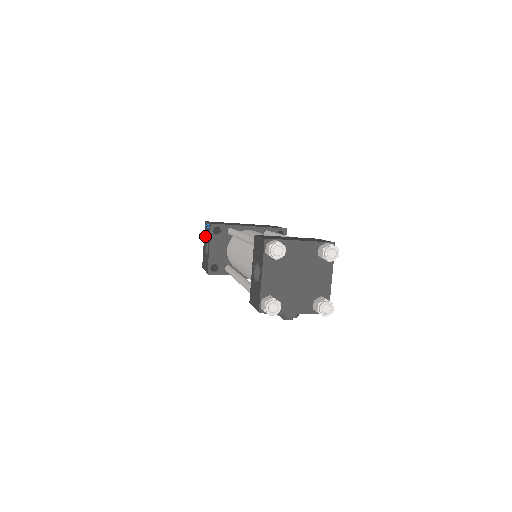
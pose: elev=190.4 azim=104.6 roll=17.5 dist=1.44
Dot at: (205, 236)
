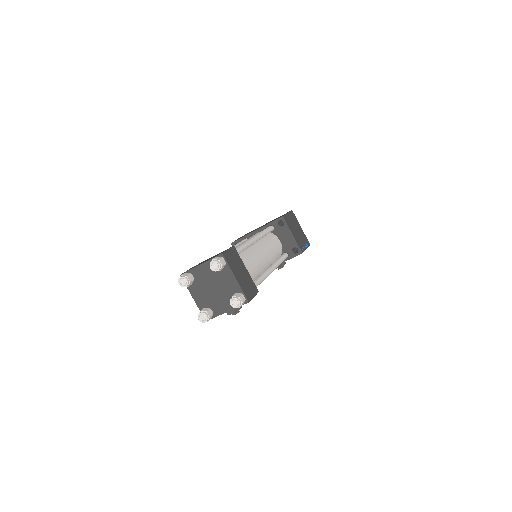
Dot at: occluded
